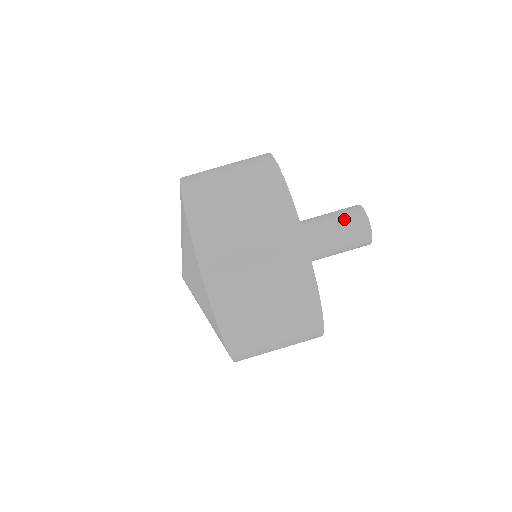
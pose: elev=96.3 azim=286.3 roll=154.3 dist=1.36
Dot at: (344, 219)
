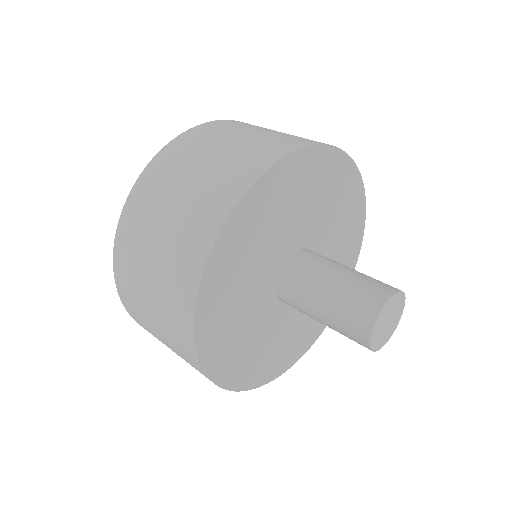
Dot at: (353, 289)
